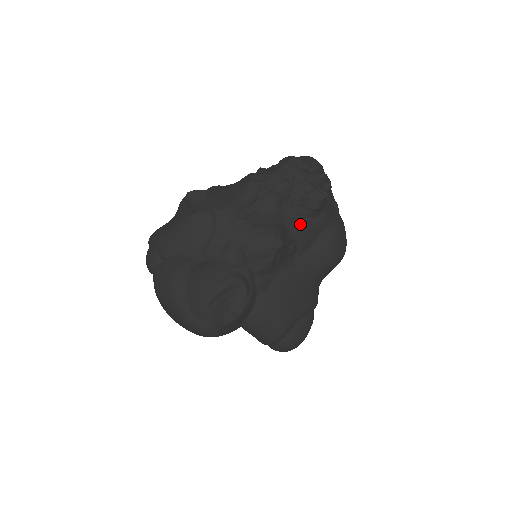
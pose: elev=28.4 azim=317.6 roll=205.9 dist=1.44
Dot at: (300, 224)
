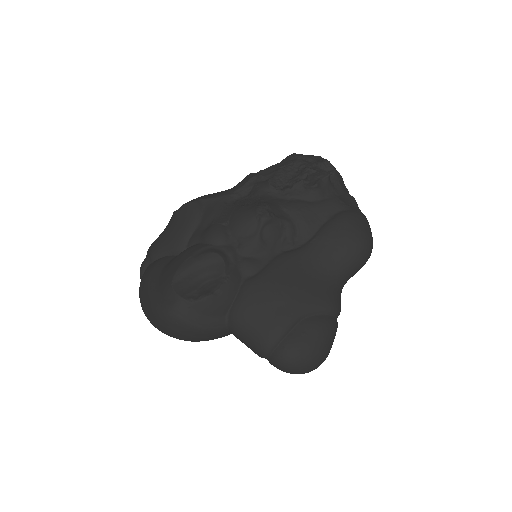
Dot at: (297, 205)
